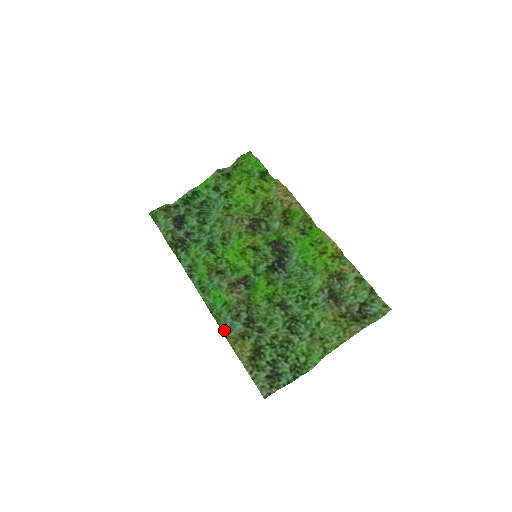
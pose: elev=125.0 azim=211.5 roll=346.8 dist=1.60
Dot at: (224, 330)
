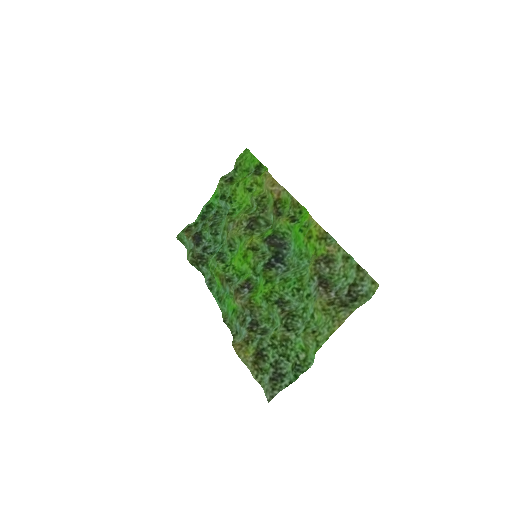
Dot at: (235, 337)
